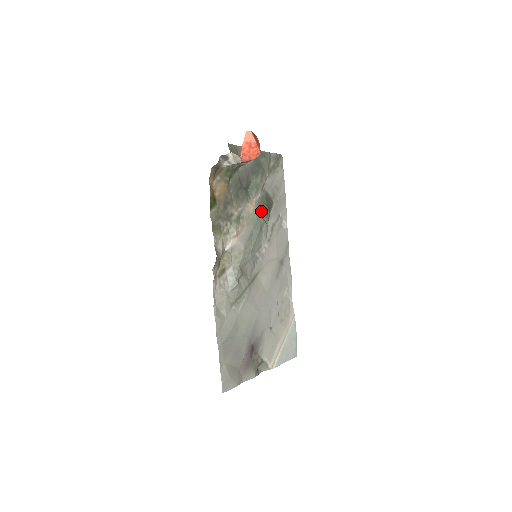
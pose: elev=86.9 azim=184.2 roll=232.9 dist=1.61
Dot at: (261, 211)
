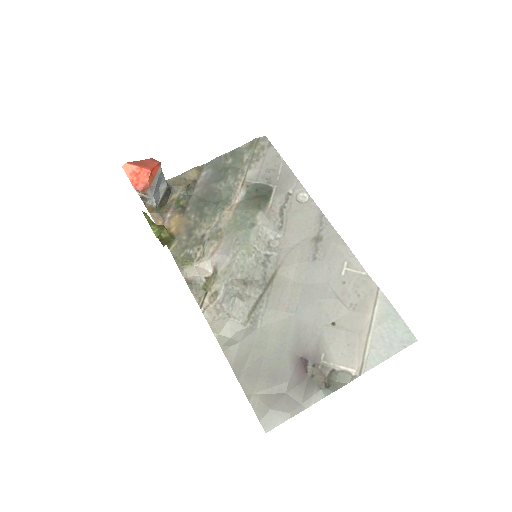
Dot at: (247, 208)
